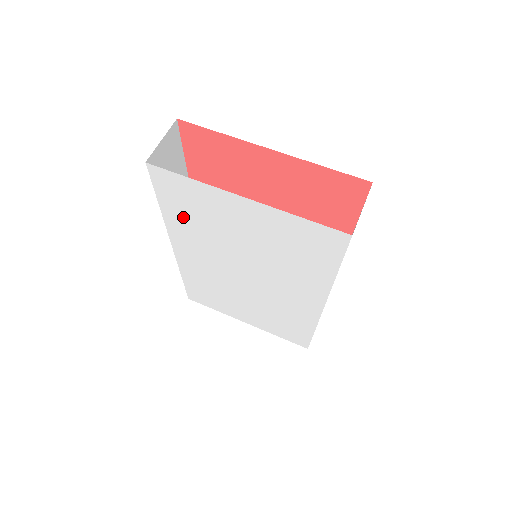
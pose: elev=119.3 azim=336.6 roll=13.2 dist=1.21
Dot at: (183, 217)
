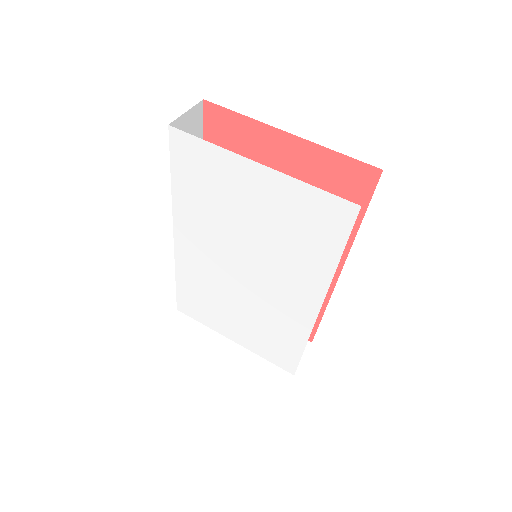
Dot at: (192, 194)
